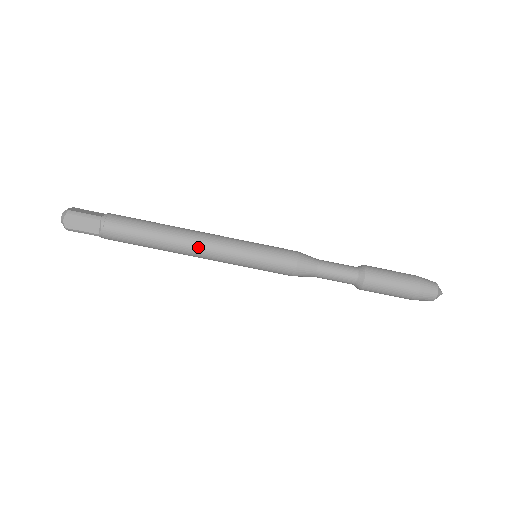
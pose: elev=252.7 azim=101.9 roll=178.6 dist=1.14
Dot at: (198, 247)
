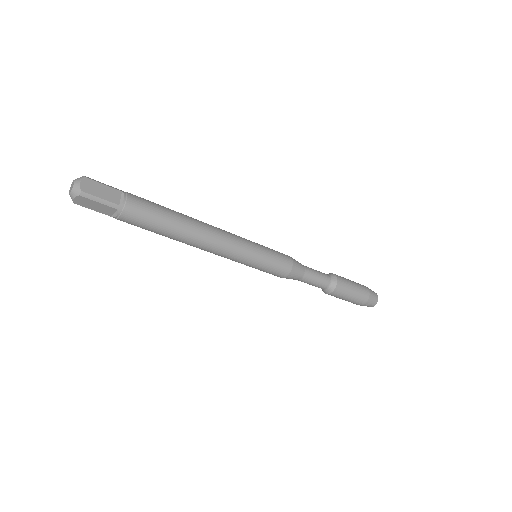
Dot at: (209, 250)
